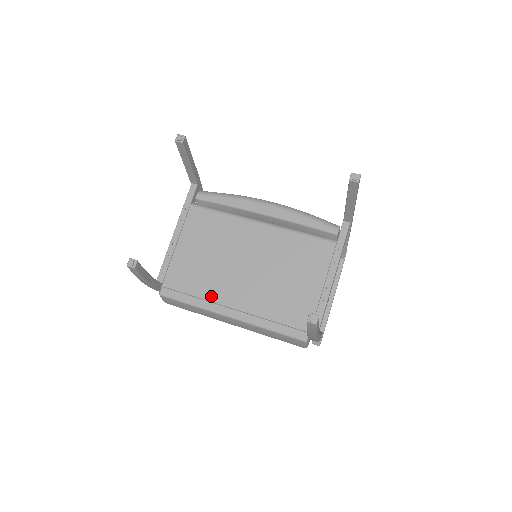
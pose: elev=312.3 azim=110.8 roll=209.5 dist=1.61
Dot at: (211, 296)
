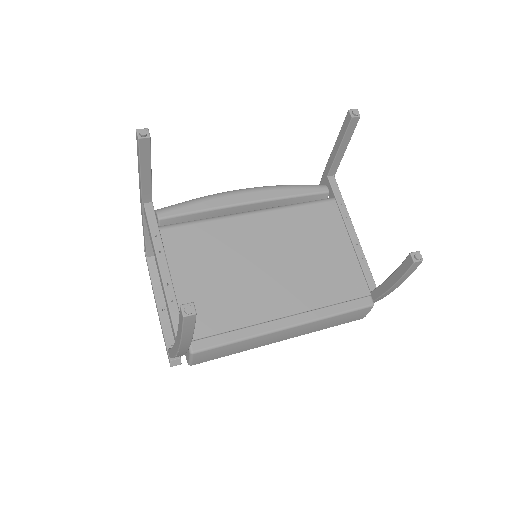
Dot at: (254, 318)
